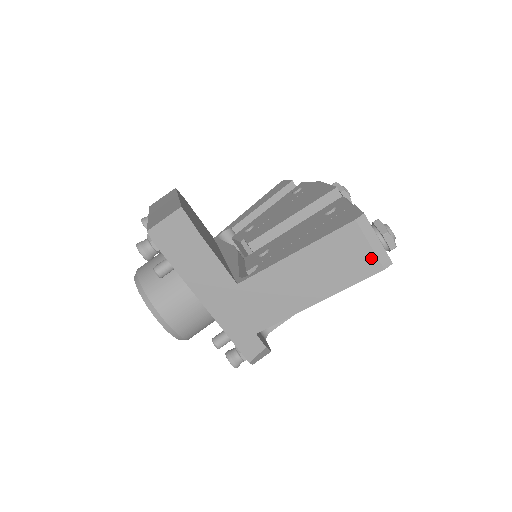
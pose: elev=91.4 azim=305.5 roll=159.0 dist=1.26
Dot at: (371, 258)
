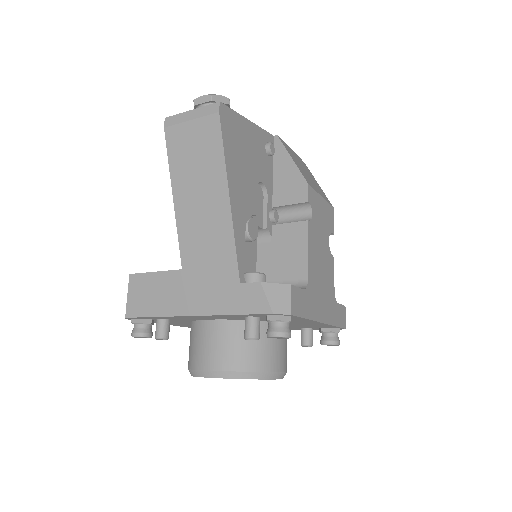
Dot at: (203, 123)
